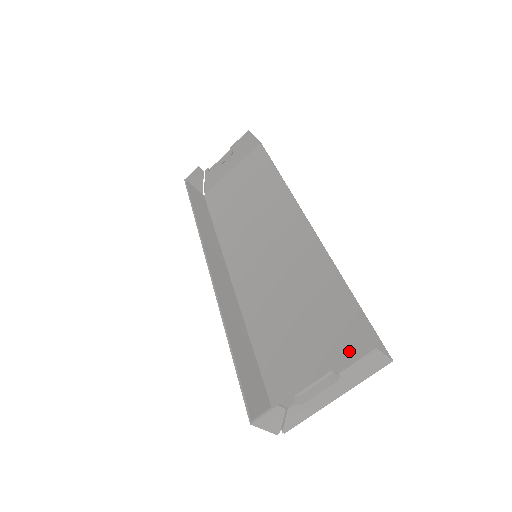
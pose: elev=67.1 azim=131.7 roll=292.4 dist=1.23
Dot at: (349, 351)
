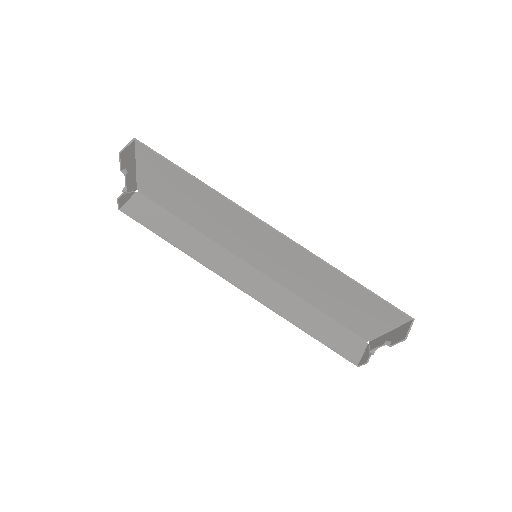
Dot at: (382, 314)
